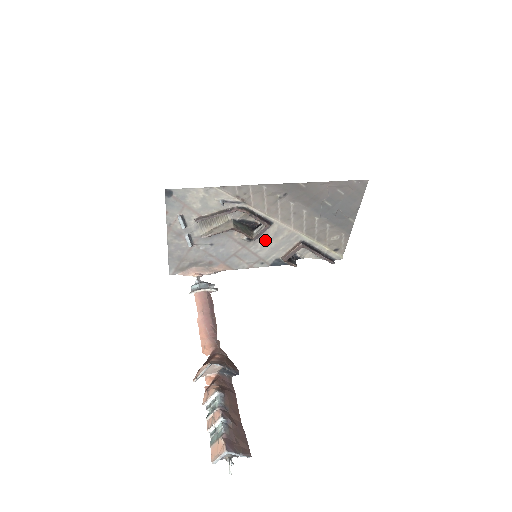
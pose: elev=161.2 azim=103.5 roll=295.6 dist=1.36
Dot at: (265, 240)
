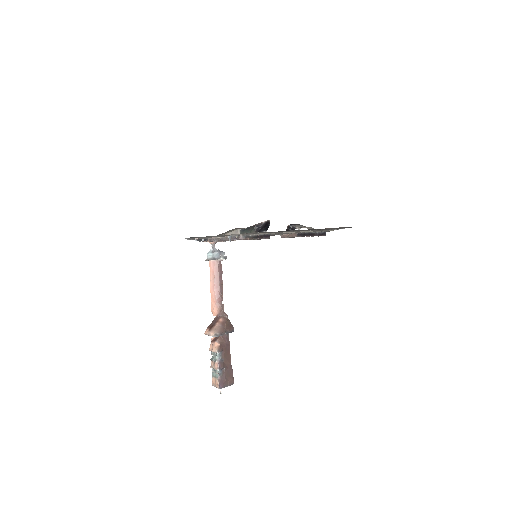
Dot at: occluded
